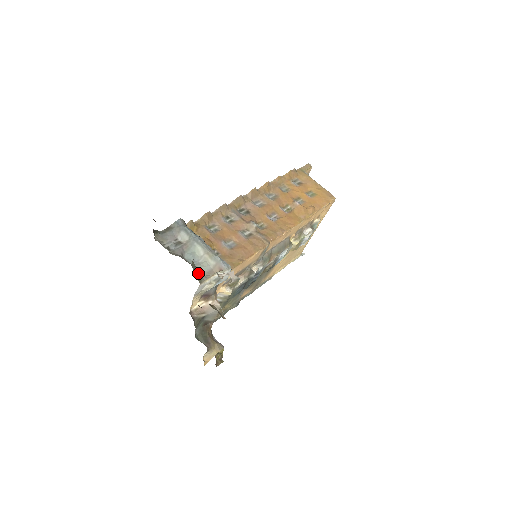
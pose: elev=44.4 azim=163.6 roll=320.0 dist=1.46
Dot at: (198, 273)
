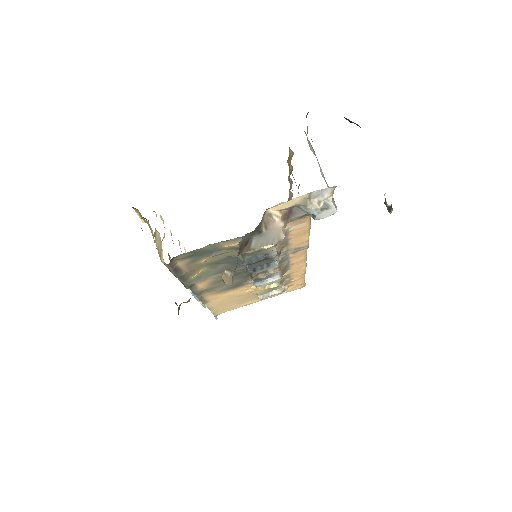
Dot at: occluded
